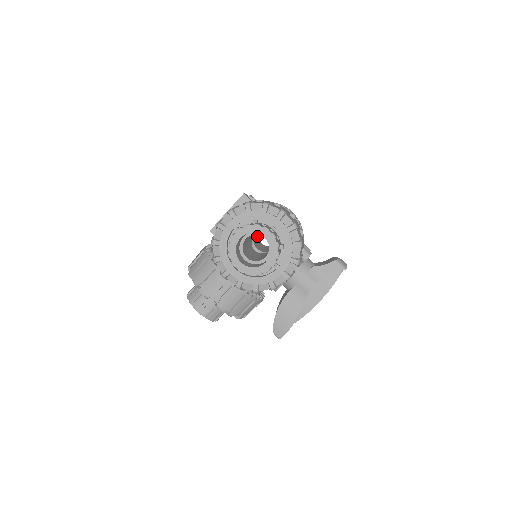
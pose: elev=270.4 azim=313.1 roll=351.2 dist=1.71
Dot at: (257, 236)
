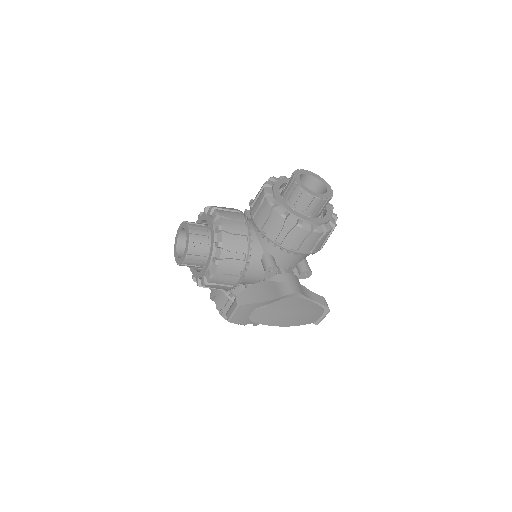
Dot at: occluded
